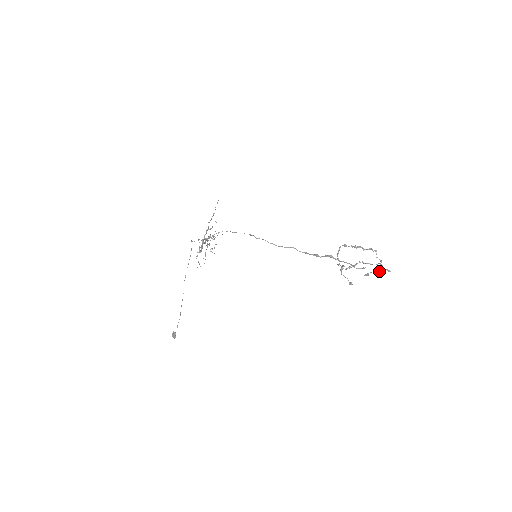
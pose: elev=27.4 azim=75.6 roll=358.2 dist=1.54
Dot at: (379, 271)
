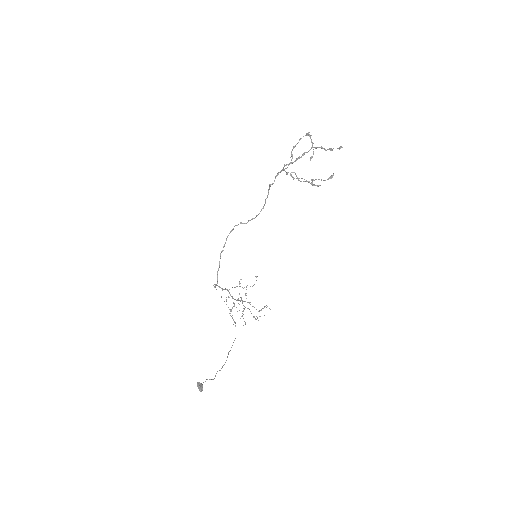
Dot at: occluded
